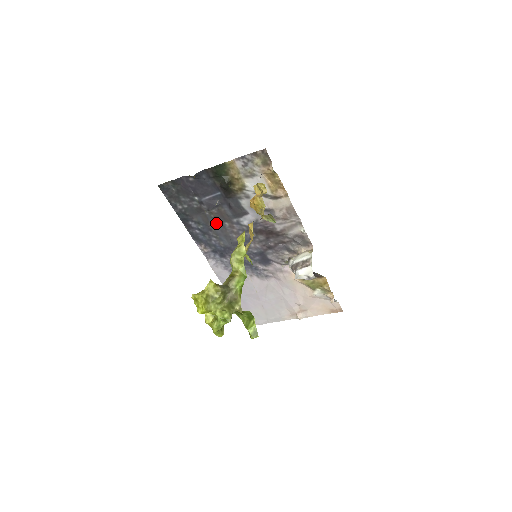
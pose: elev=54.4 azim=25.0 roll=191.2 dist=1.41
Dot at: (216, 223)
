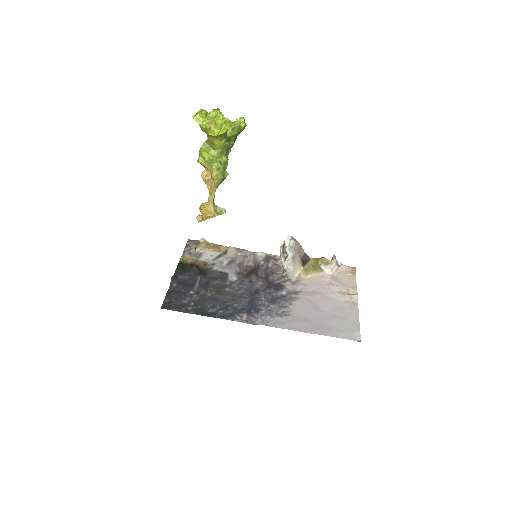
Dot at: (222, 295)
